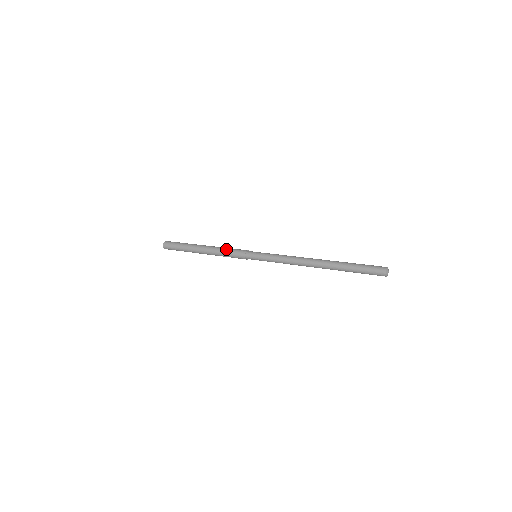
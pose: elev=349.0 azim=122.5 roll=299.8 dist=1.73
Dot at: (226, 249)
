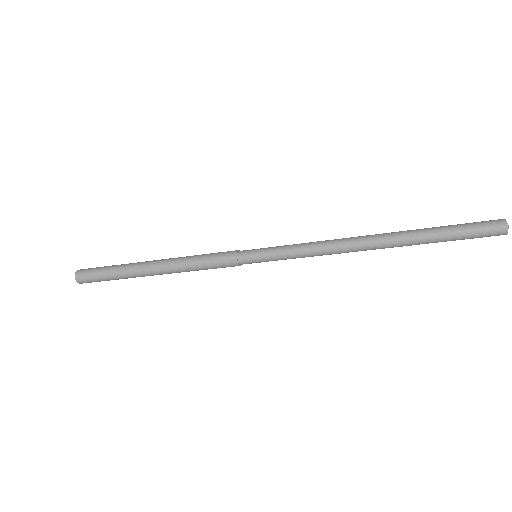
Dot at: (199, 255)
